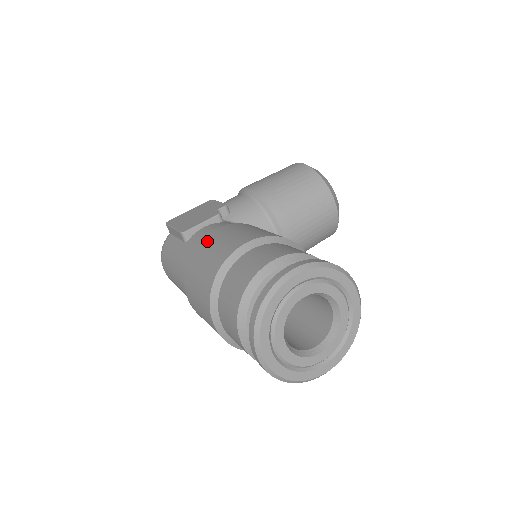
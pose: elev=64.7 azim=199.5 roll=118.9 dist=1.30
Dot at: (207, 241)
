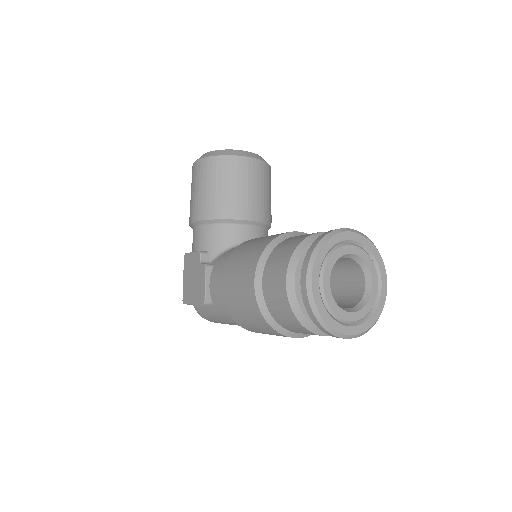
Dot at: (228, 299)
